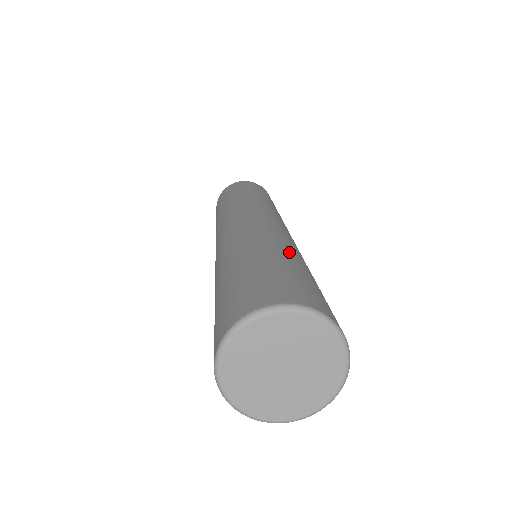
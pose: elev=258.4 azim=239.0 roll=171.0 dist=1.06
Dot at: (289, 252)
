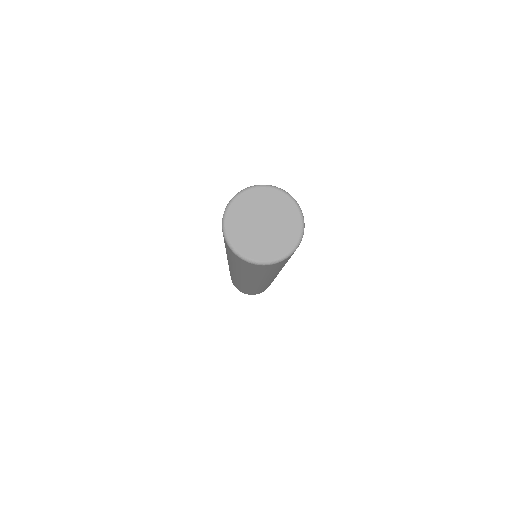
Dot at: occluded
